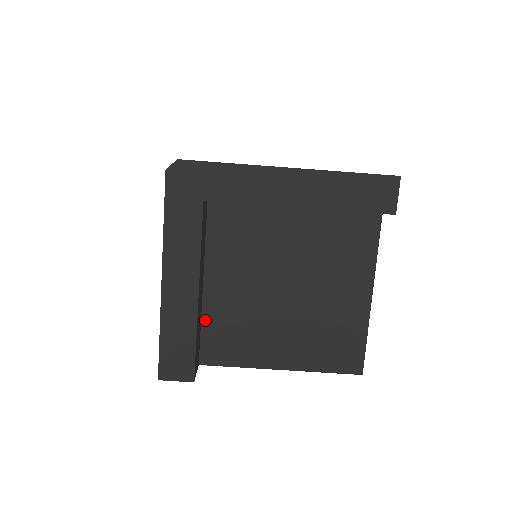
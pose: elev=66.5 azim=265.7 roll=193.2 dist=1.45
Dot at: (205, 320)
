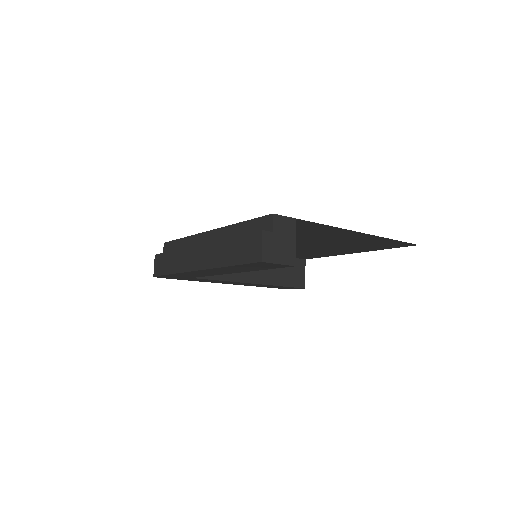
Dot at: occluded
